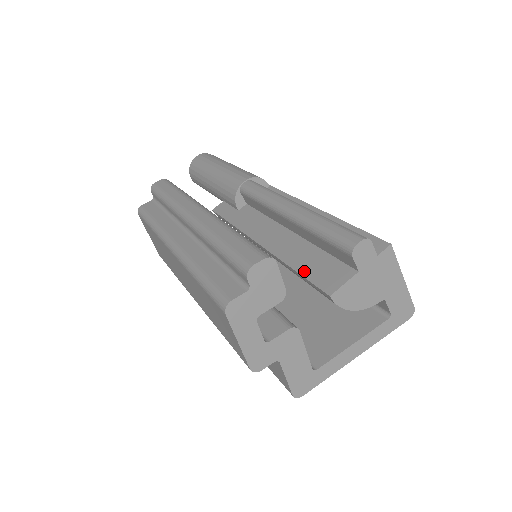
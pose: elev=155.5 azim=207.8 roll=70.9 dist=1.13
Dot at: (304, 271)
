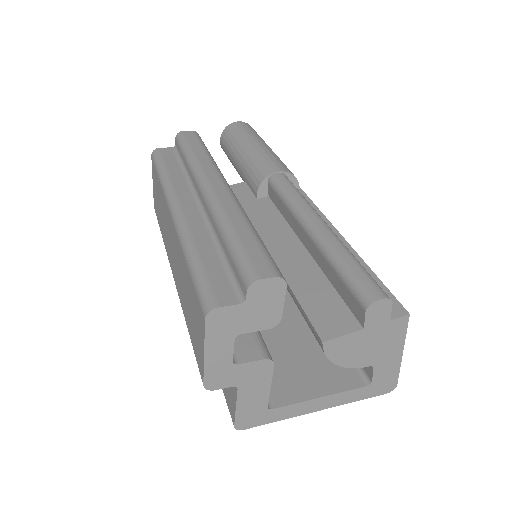
Dot at: (304, 300)
